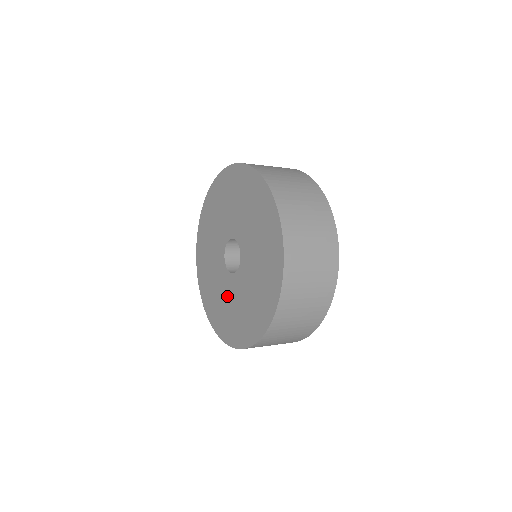
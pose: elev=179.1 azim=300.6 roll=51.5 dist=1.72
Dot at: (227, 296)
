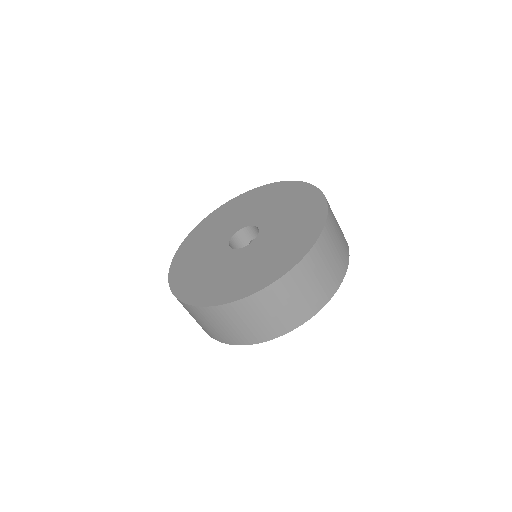
Dot at: (209, 258)
